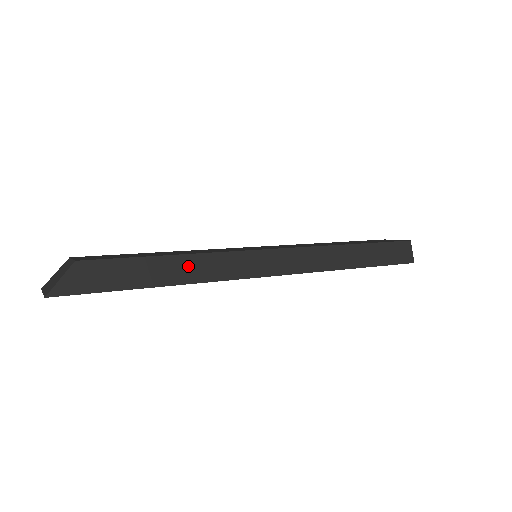
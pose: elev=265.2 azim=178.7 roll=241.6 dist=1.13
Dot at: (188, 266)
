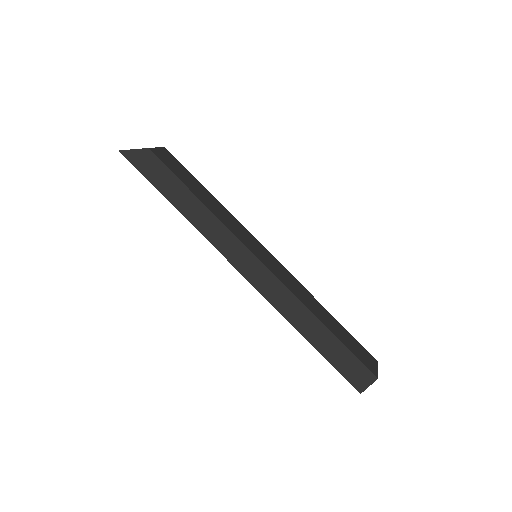
Dot at: (199, 213)
